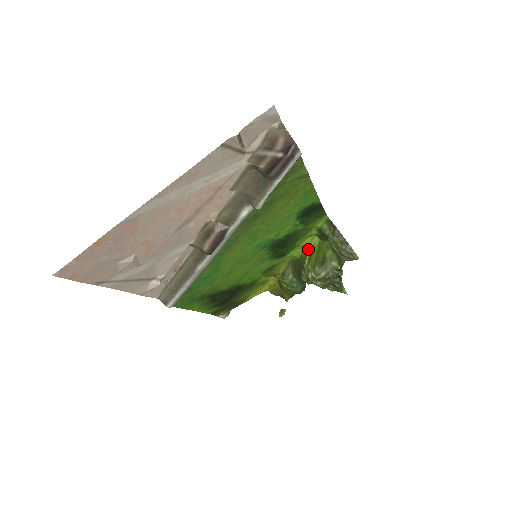
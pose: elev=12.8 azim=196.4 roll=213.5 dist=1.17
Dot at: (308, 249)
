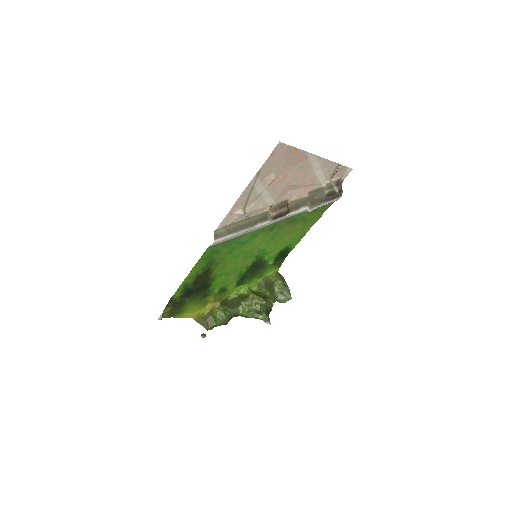
Dot at: (250, 290)
